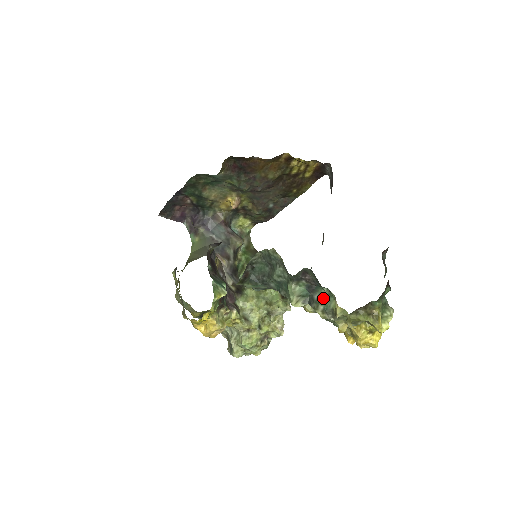
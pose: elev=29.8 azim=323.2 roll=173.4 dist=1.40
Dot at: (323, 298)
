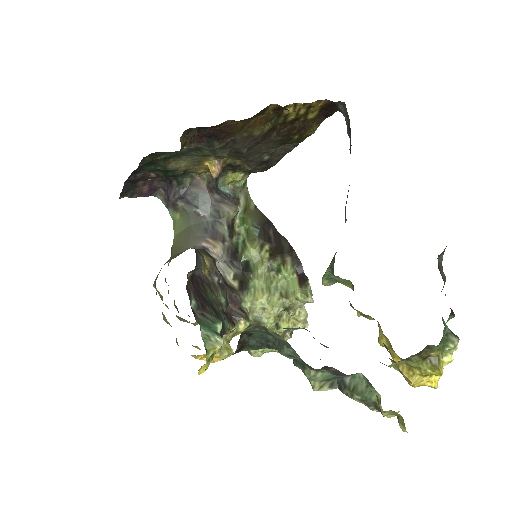
Dot at: (359, 386)
